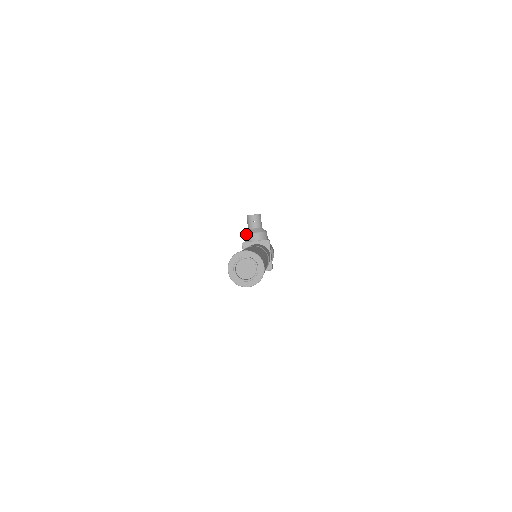
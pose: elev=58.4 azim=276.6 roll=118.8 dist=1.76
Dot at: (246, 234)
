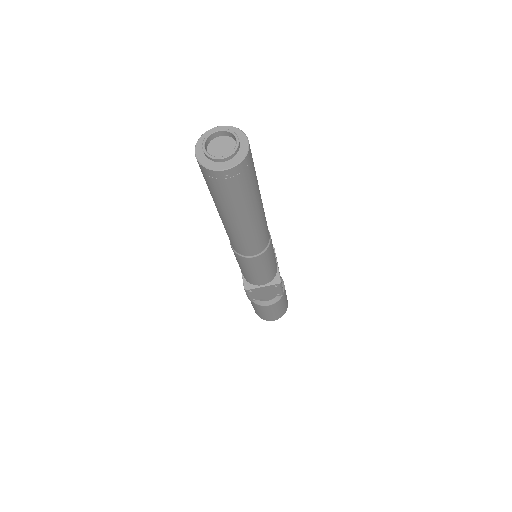
Dot at: occluded
